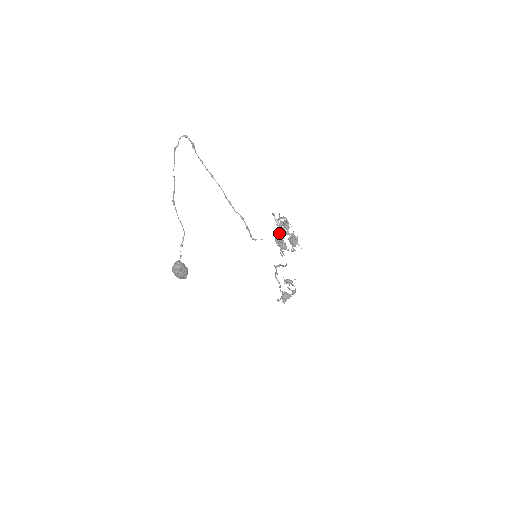
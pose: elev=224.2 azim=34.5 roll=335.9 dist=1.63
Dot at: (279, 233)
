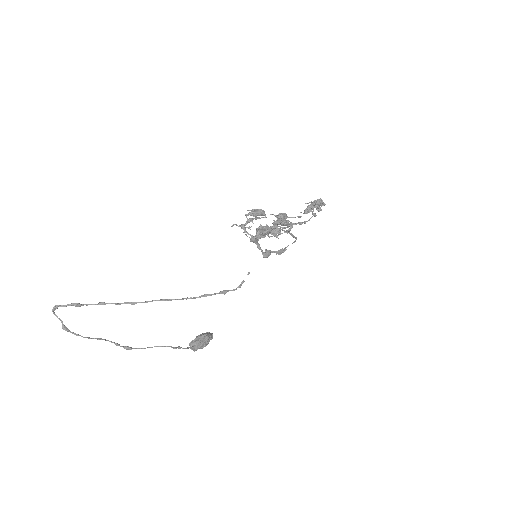
Dot at: (260, 249)
